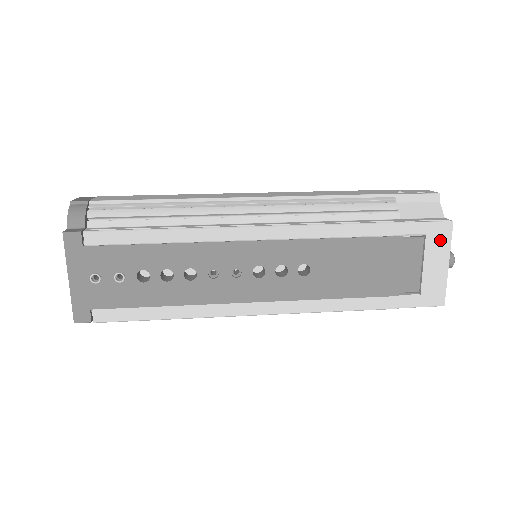
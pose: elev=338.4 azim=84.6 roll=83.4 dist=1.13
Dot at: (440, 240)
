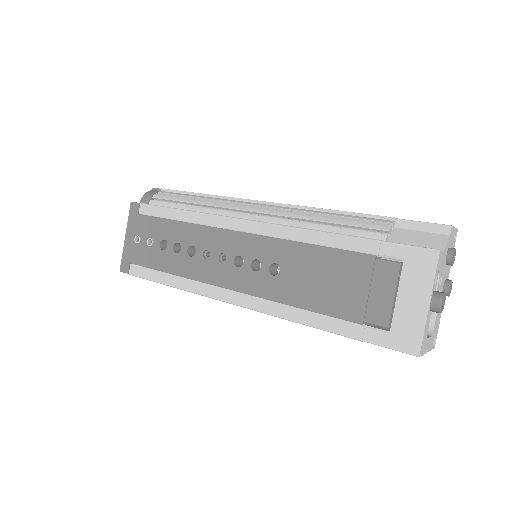
Dot at: (421, 270)
